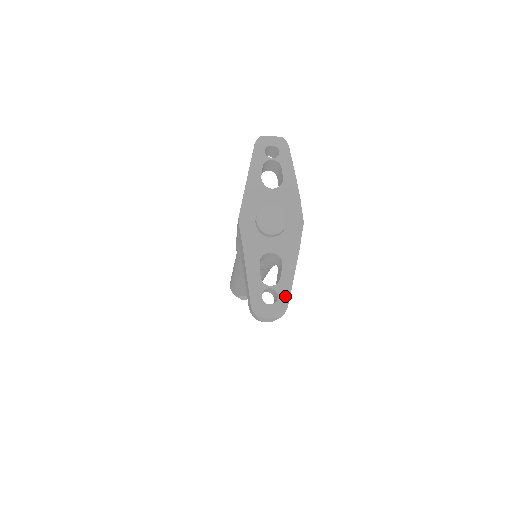
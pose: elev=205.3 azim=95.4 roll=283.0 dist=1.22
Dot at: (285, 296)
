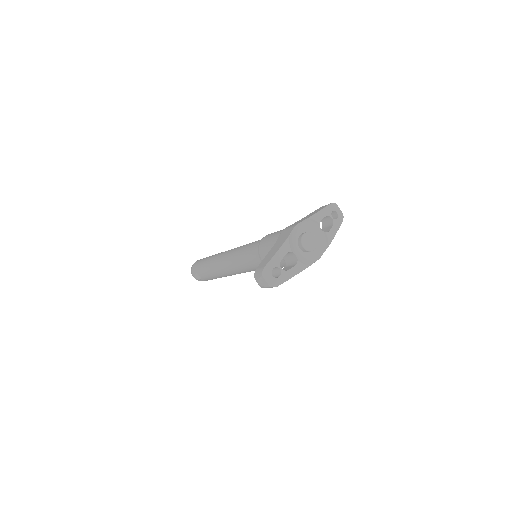
Dot at: (282, 280)
